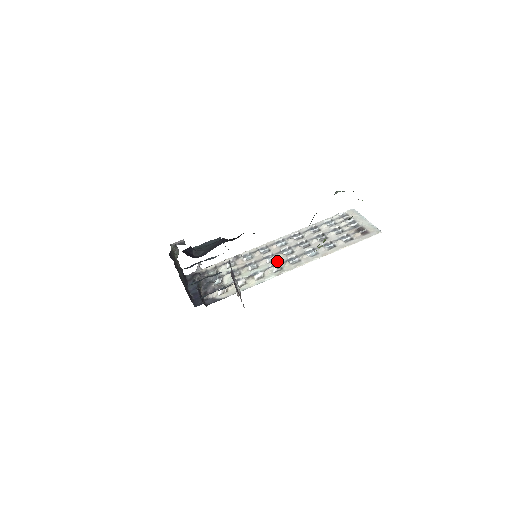
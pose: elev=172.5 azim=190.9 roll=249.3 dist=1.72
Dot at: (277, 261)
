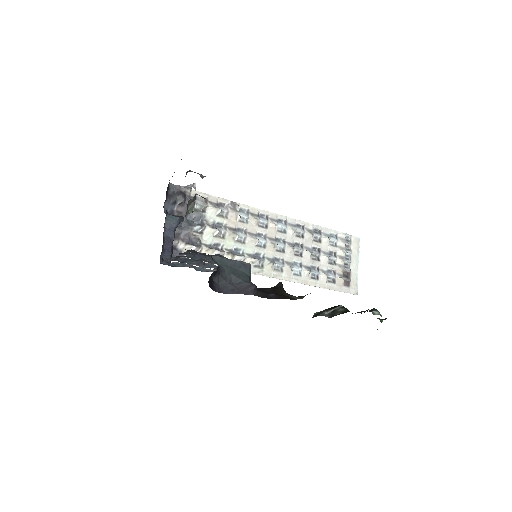
Dot at: (265, 252)
